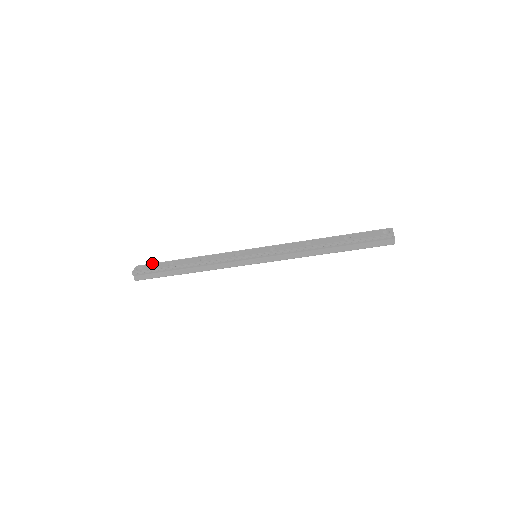
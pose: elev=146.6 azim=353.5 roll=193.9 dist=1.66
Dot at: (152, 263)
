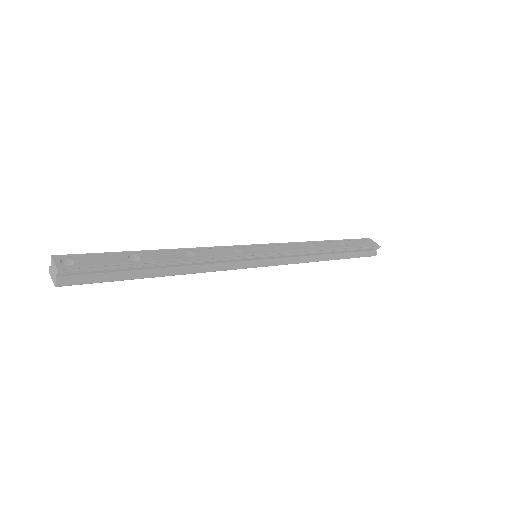
Dot at: occluded
